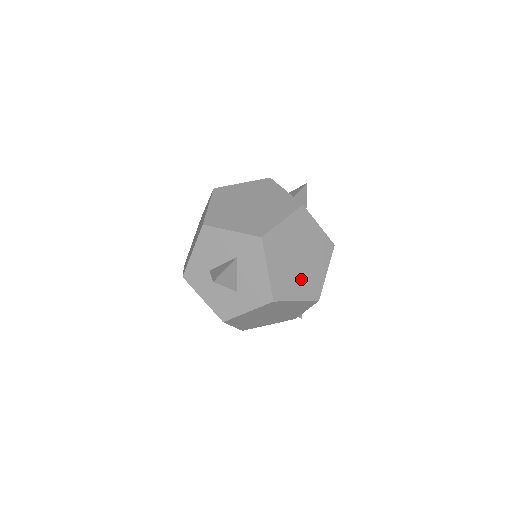
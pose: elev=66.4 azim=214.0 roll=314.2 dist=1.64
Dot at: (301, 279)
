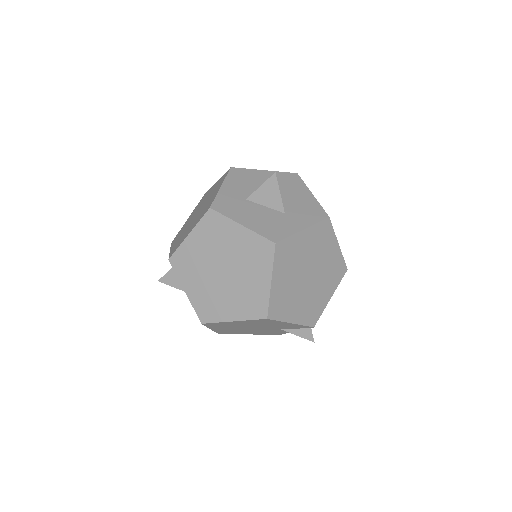
Dot at: occluded
